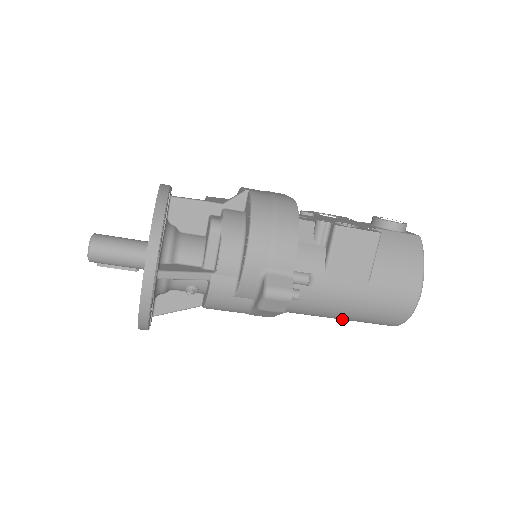
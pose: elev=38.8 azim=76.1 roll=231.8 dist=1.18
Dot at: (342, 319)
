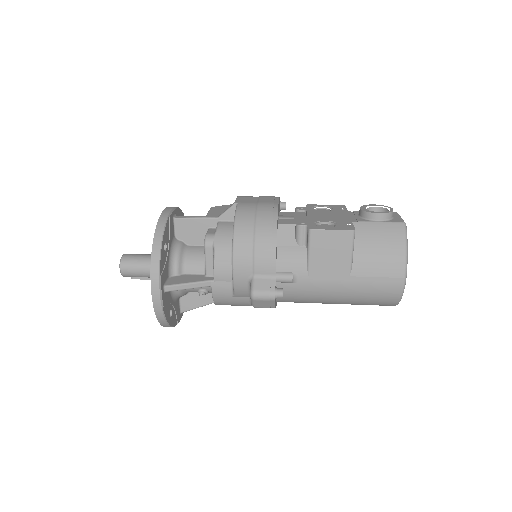
Dot at: occluded
